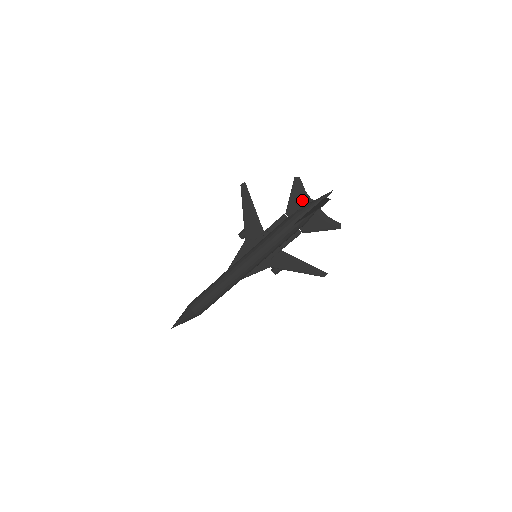
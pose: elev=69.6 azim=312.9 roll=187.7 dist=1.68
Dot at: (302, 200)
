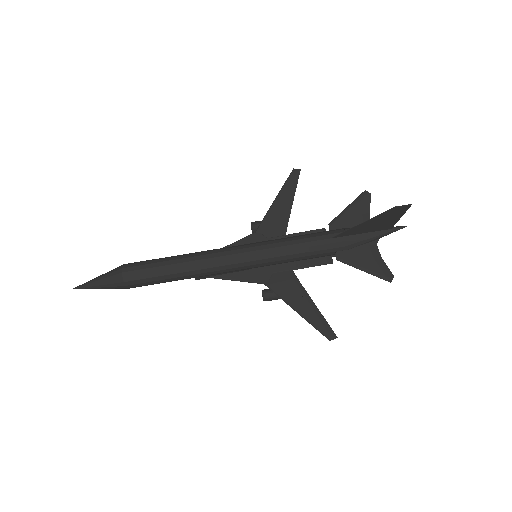
Dot at: (359, 220)
